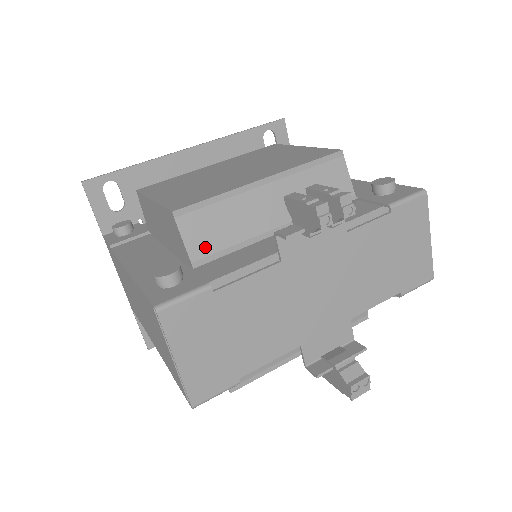
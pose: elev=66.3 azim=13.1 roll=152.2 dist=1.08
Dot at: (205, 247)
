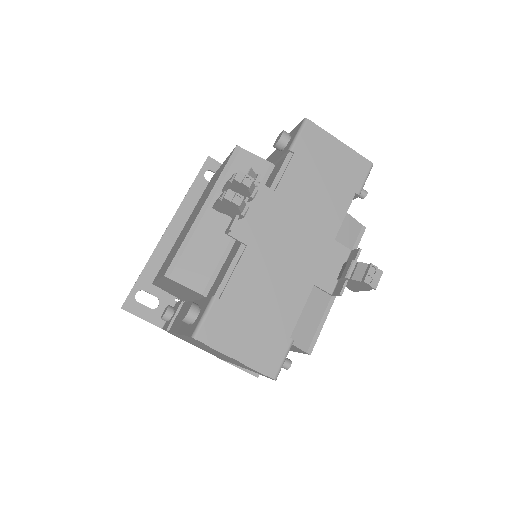
Dot at: (202, 279)
